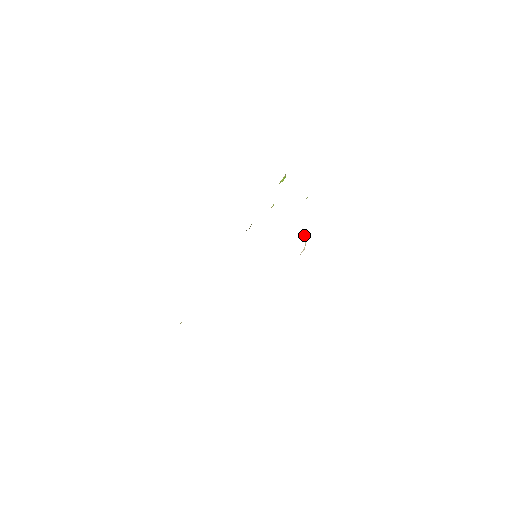
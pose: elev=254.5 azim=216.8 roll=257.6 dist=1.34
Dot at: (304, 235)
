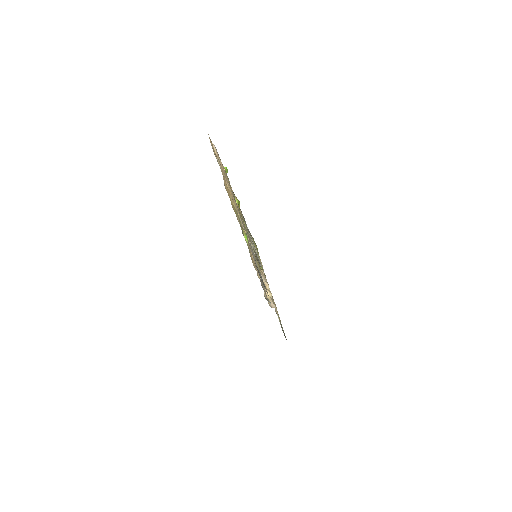
Dot at: (265, 285)
